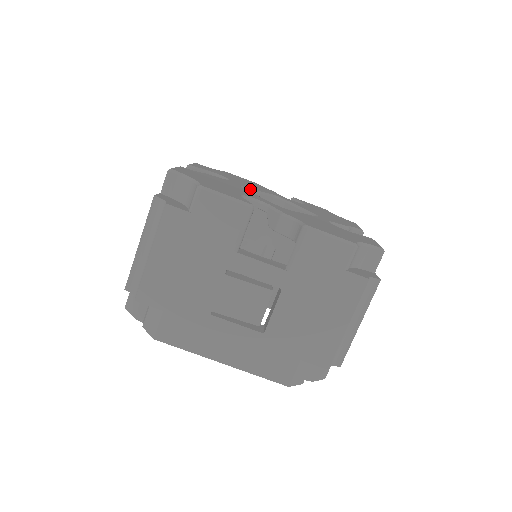
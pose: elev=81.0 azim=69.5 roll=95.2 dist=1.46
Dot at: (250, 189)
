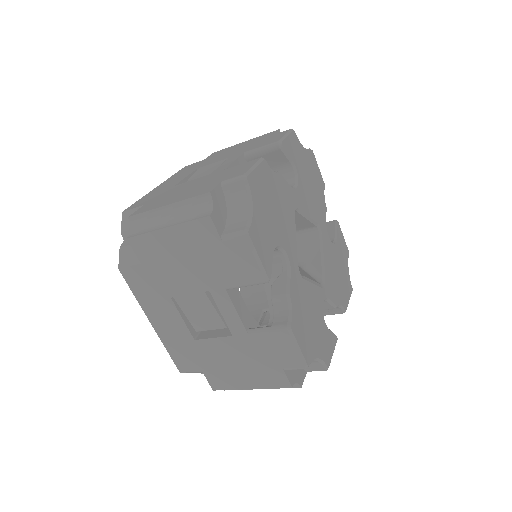
Dot at: (303, 213)
